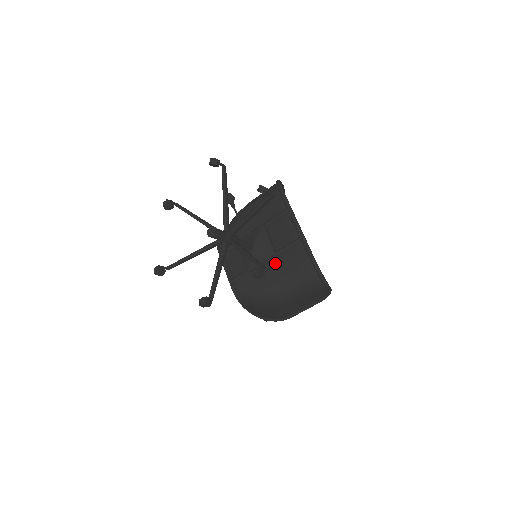
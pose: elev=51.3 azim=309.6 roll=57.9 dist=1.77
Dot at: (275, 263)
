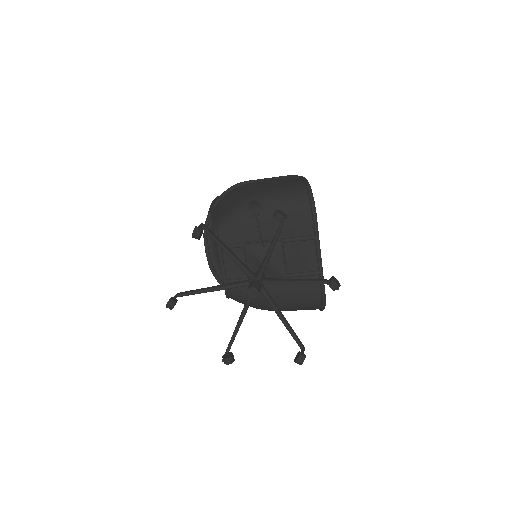
Dot at: (282, 284)
